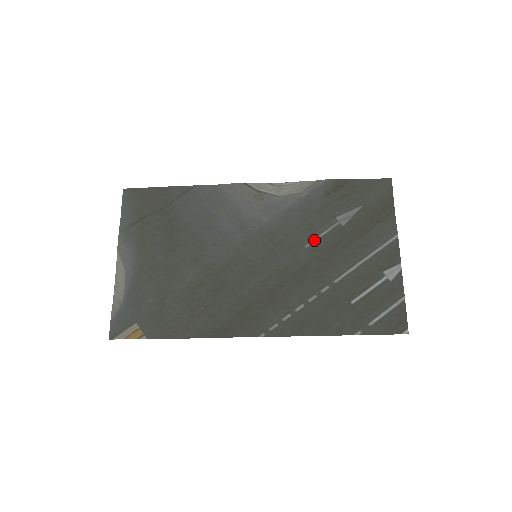
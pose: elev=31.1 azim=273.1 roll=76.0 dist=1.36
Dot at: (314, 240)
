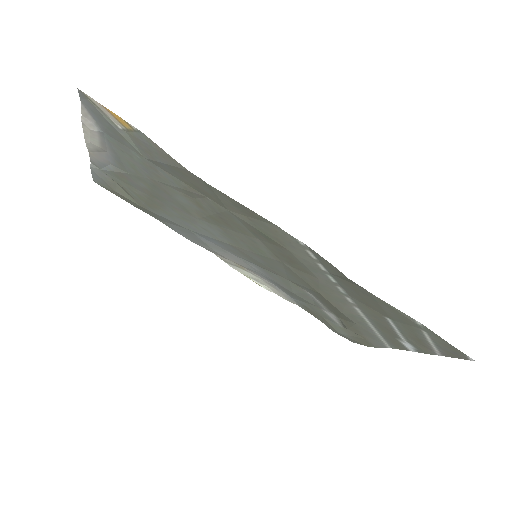
Dot at: (312, 295)
